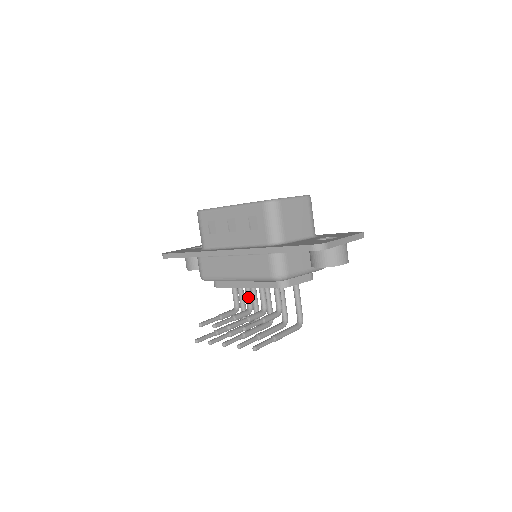
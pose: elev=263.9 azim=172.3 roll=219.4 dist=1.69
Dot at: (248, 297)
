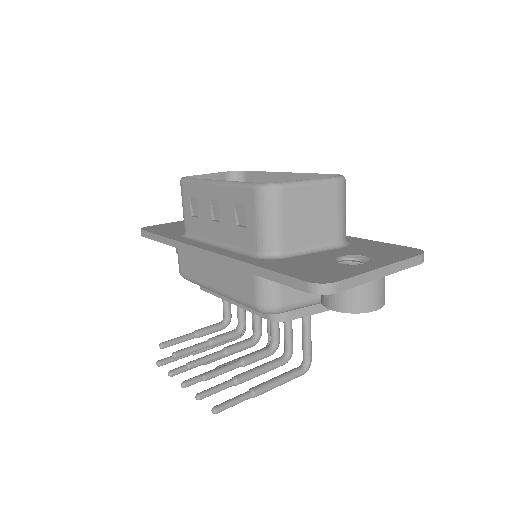
Dot at: (239, 312)
